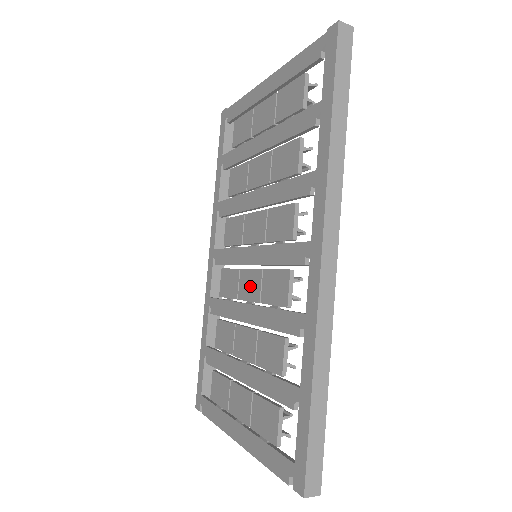
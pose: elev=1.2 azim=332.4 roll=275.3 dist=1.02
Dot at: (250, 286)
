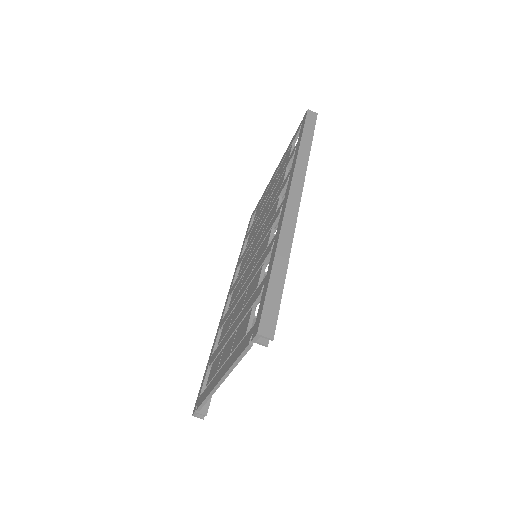
Dot at: (248, 271)
